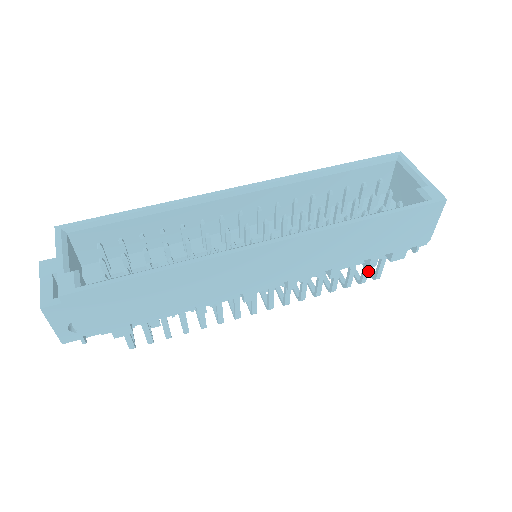
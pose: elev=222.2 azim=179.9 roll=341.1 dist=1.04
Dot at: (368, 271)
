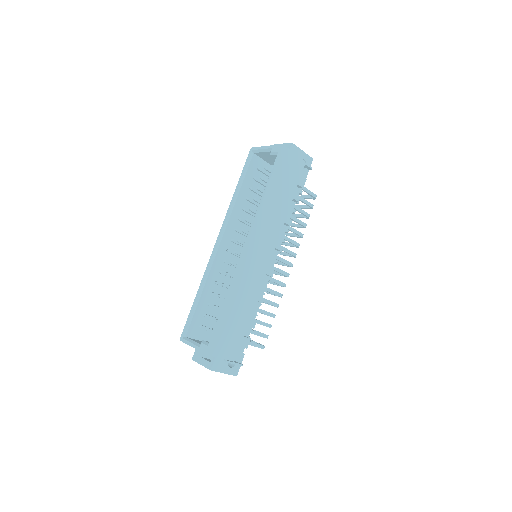
Dot at: (306, 201)
